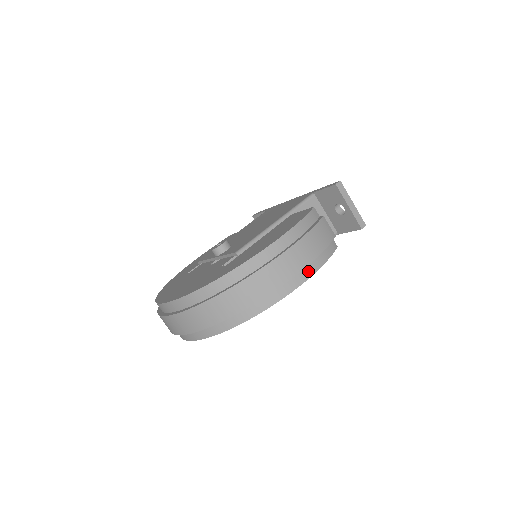
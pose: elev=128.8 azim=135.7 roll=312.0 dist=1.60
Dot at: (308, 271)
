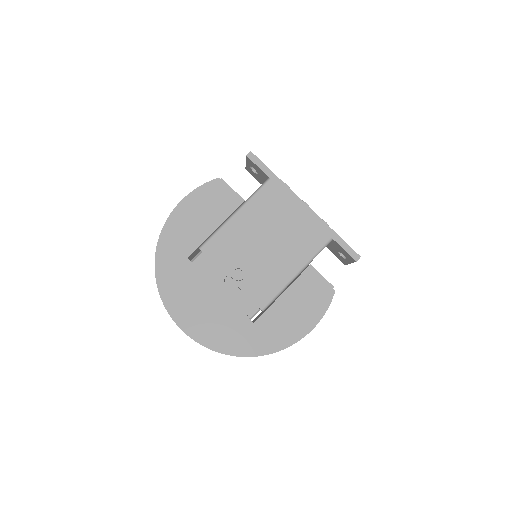
Dot at: occluded
